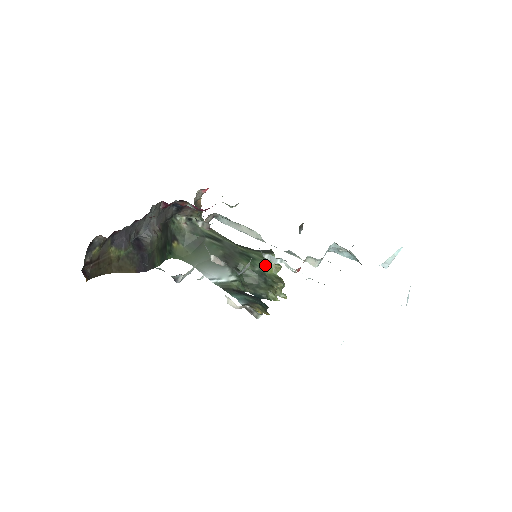
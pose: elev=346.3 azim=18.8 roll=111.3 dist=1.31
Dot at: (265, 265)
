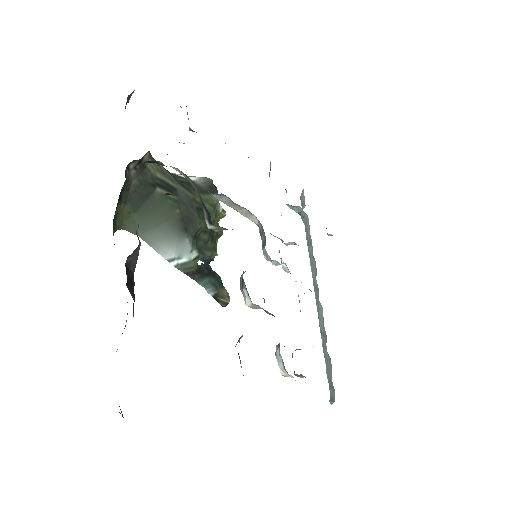
Dot at: (215, 217)
